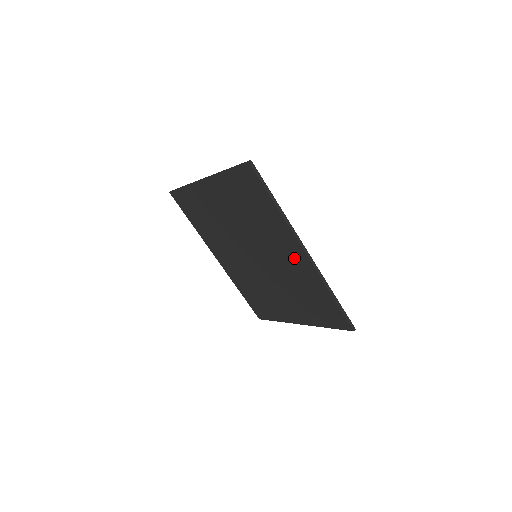
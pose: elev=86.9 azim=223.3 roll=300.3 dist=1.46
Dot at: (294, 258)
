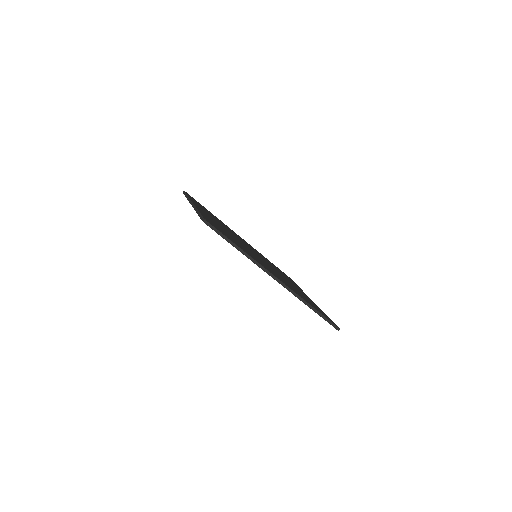
Dot at: occluded
